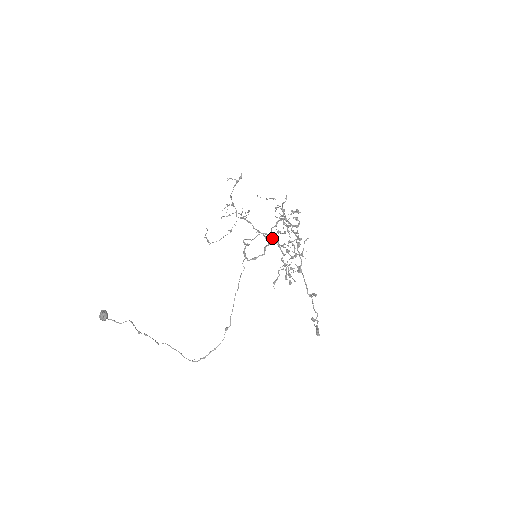
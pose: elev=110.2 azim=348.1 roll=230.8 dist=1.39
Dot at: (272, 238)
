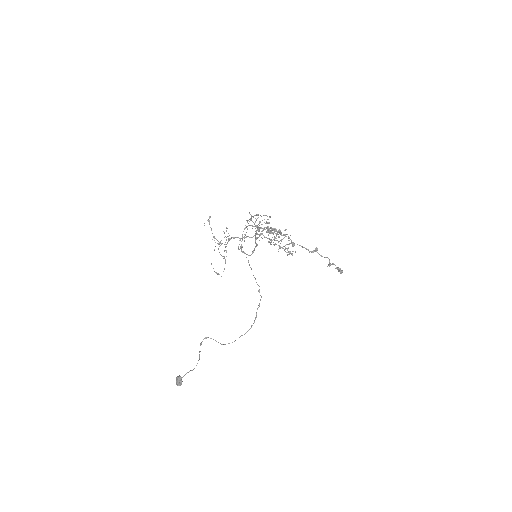
Dot at: (250, 225)
